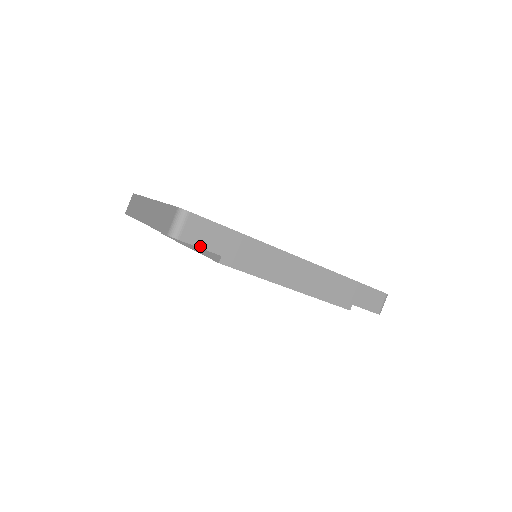
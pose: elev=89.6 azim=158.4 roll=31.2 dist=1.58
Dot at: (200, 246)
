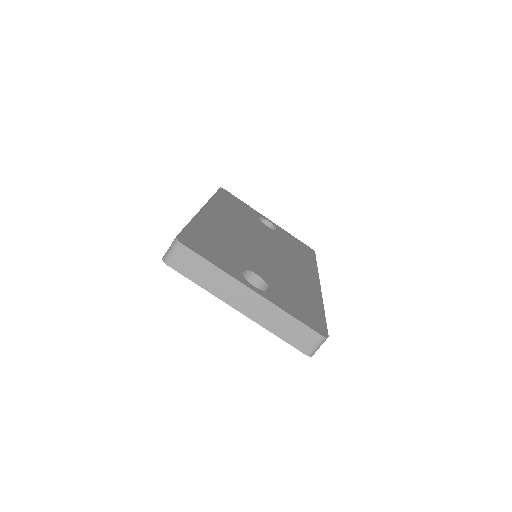
Dot at: occluded
